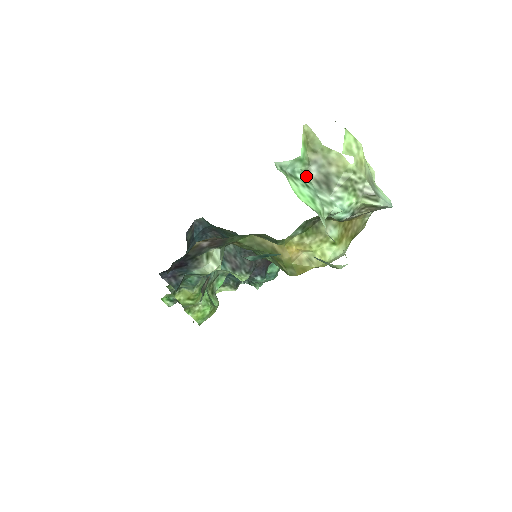
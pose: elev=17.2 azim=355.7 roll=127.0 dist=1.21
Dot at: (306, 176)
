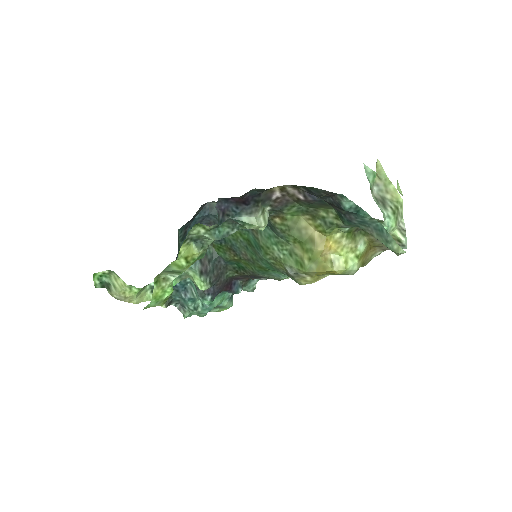
Dot at: (371, 190)
